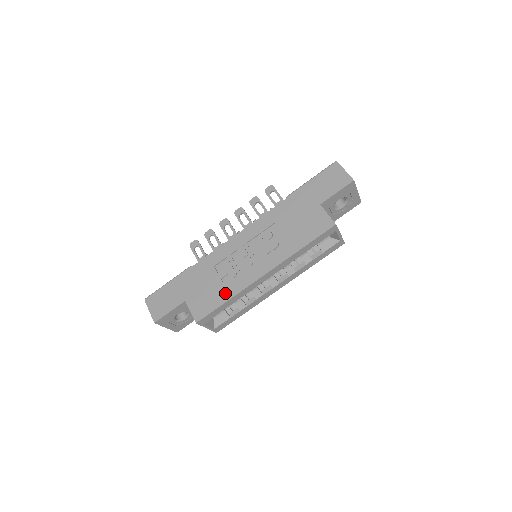
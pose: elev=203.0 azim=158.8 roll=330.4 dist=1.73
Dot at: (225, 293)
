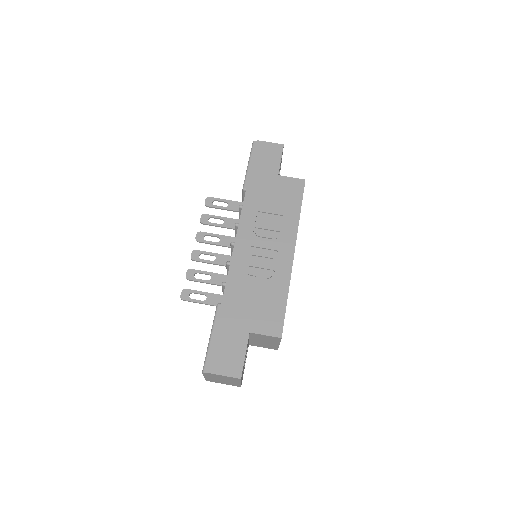
Dot at: (279, 293)
